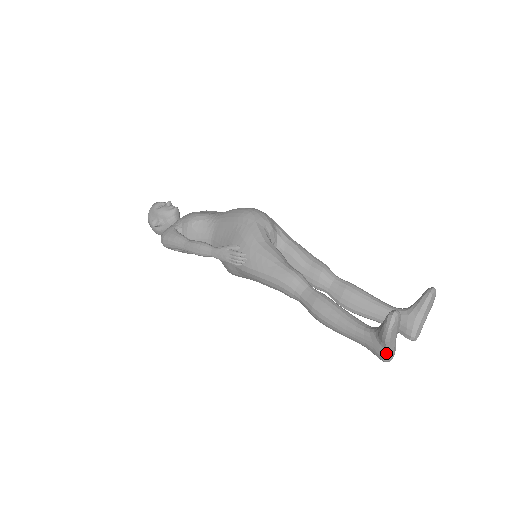
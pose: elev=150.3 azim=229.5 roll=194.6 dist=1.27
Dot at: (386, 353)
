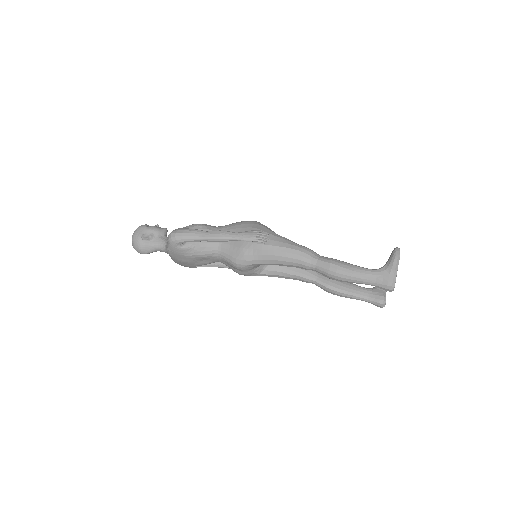
Dot at: (394, 279)
